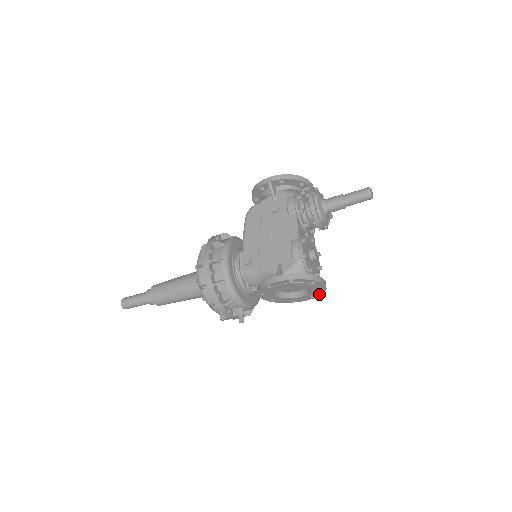
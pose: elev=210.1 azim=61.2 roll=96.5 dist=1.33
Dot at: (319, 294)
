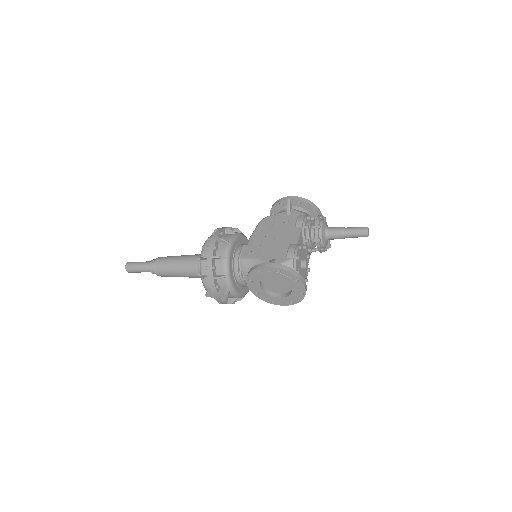
Dot at: (298, 300)
